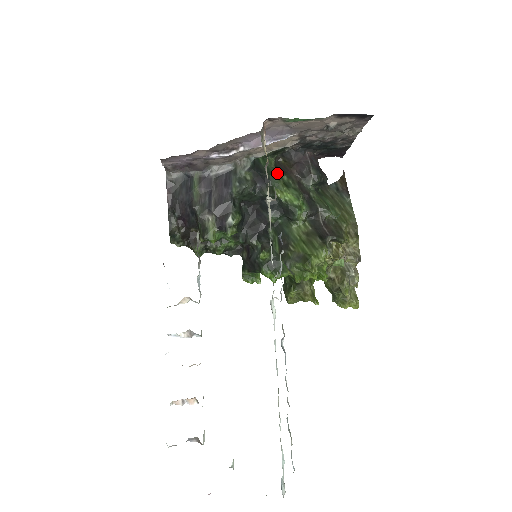
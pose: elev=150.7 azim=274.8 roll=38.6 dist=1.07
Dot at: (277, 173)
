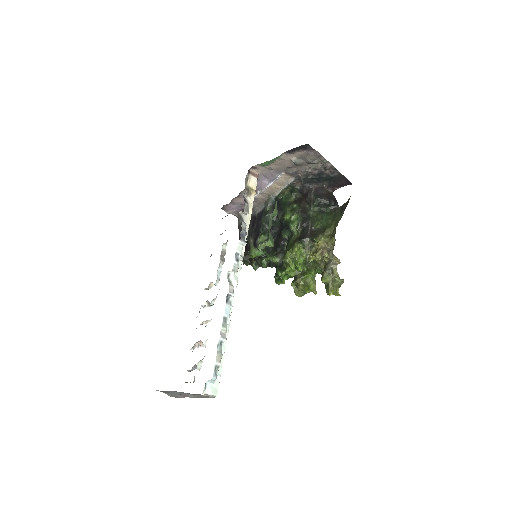
Dot at: (290, 204)
